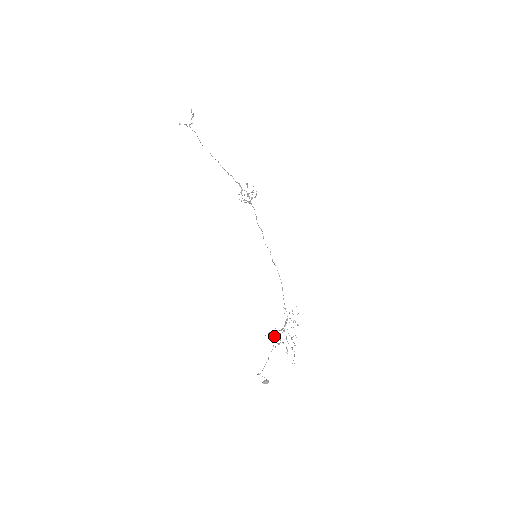
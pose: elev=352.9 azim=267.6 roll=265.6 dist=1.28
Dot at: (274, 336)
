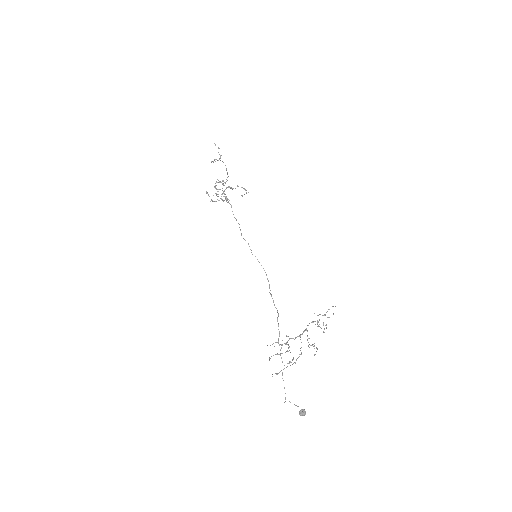
Dot at: occluded
